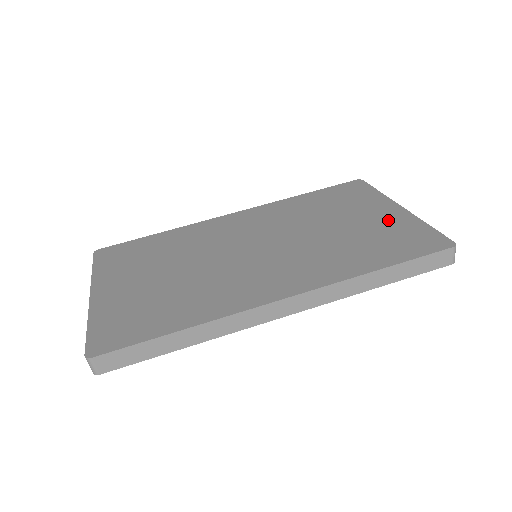
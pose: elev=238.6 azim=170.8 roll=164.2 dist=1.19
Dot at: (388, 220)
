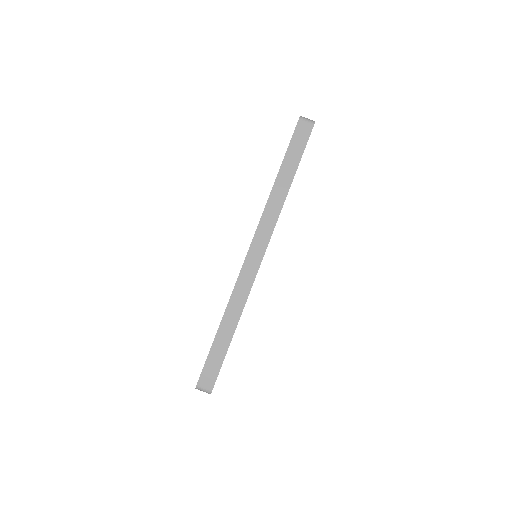
Dot at: occluded
